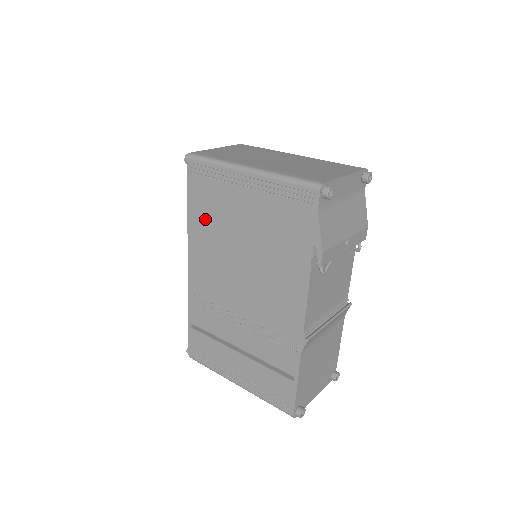
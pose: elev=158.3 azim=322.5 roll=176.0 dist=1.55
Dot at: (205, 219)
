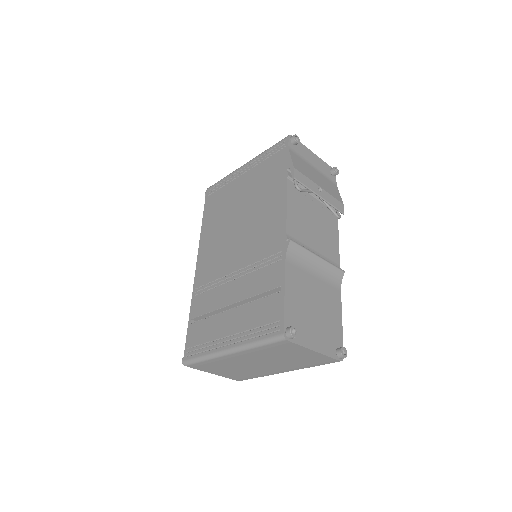
Dot at: (214, 217)
